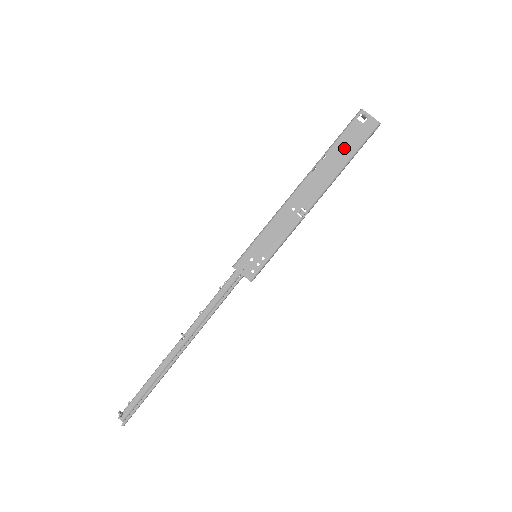
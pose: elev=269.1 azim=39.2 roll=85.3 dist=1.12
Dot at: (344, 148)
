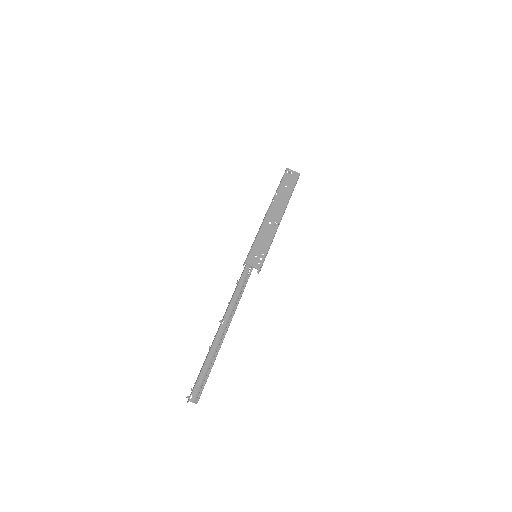
Dot at: (286, 188)
